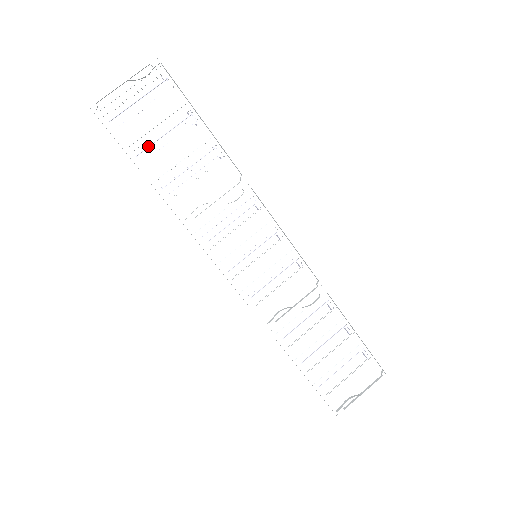
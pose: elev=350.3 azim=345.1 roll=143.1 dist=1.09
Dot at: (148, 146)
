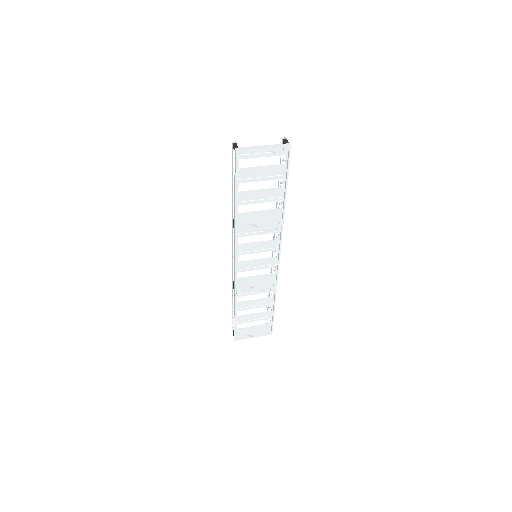
Dot at: occluded
